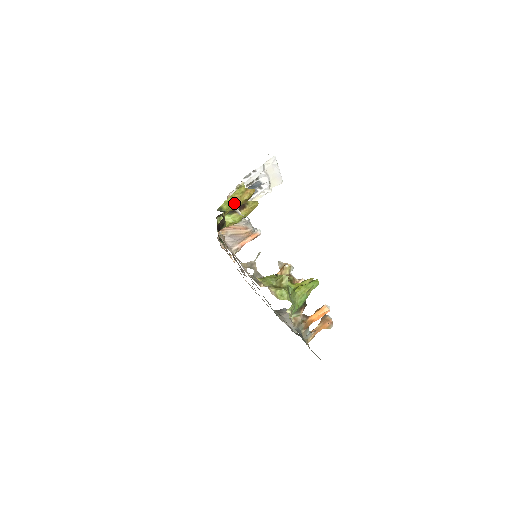
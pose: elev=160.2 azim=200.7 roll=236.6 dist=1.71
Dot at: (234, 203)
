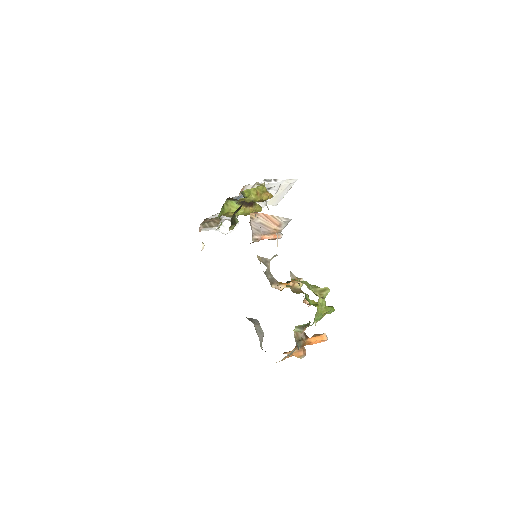
Dot at: (254, 196)
